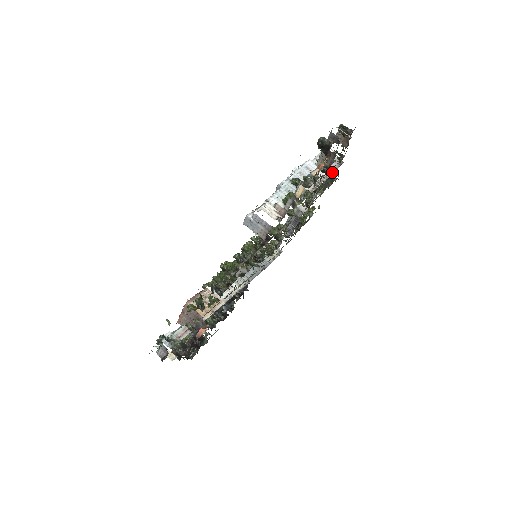
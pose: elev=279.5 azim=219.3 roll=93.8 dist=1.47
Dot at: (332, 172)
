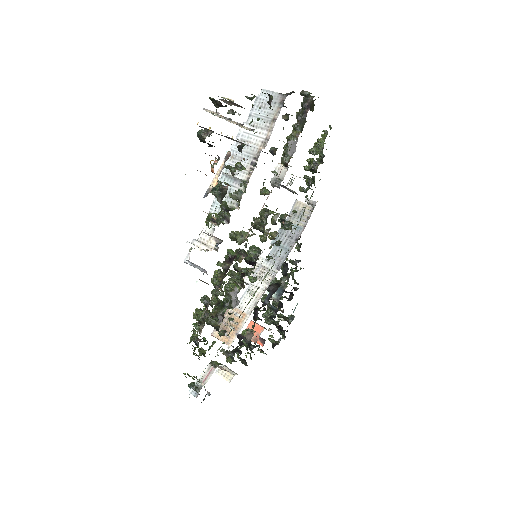
Dot at: (273, 125)
